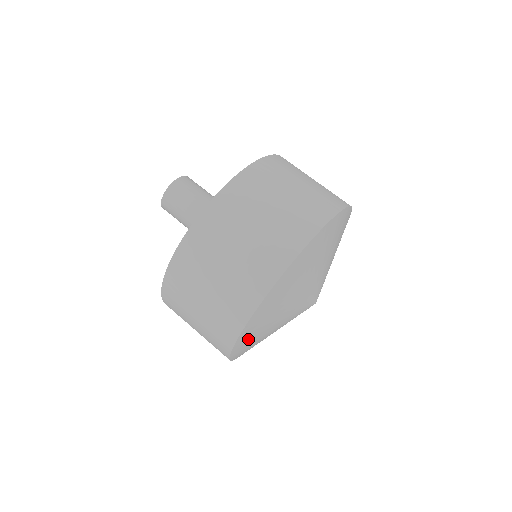
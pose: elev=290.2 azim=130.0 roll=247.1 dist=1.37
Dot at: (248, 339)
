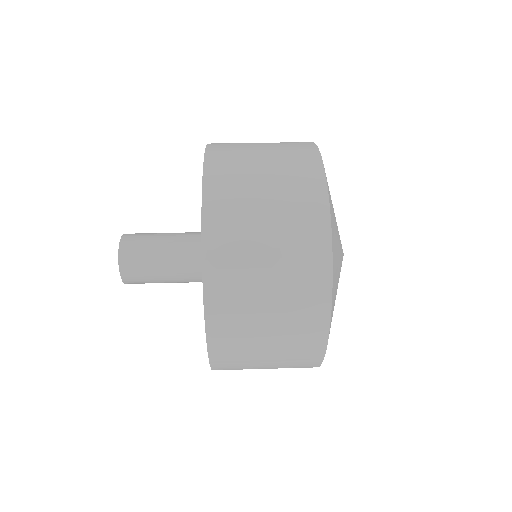
Dot at: (334, 293)
